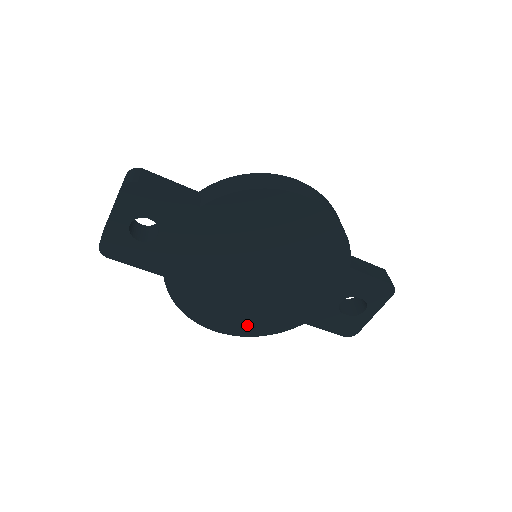
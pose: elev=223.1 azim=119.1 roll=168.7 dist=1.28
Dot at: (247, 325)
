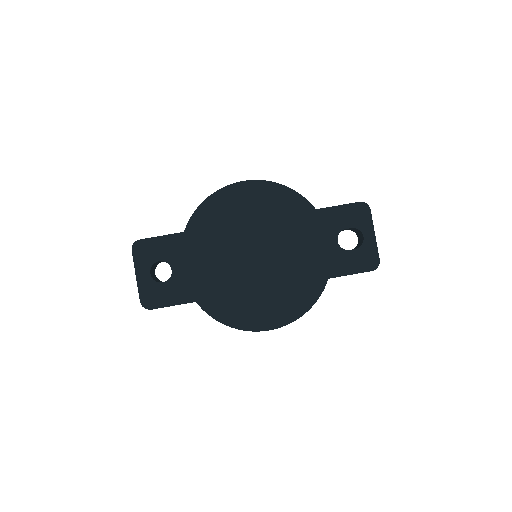
Dot at: (286, 309)
